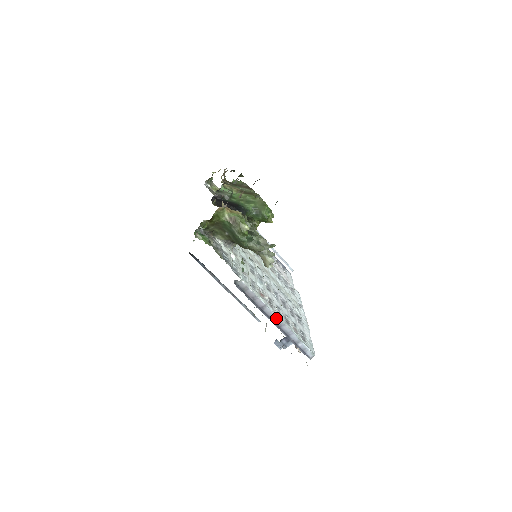
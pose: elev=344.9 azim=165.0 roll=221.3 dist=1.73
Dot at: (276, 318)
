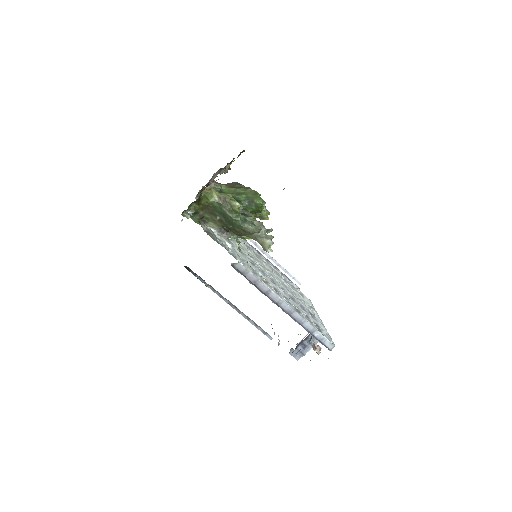
Dot at: (284, 304)
